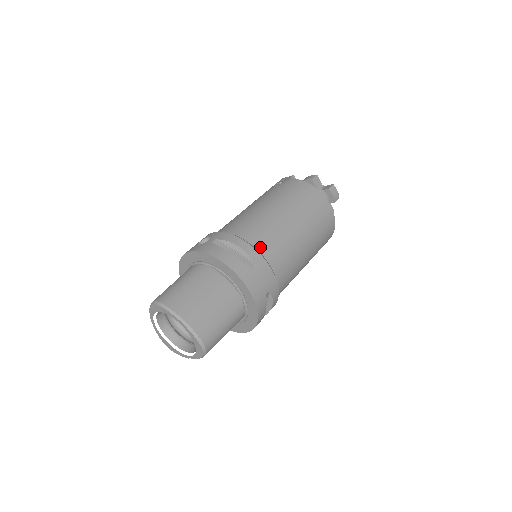
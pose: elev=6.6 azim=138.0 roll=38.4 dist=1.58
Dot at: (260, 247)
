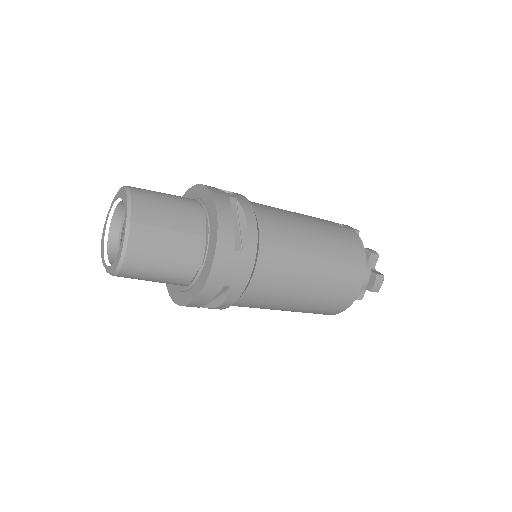
Dot at: (264, 244)
